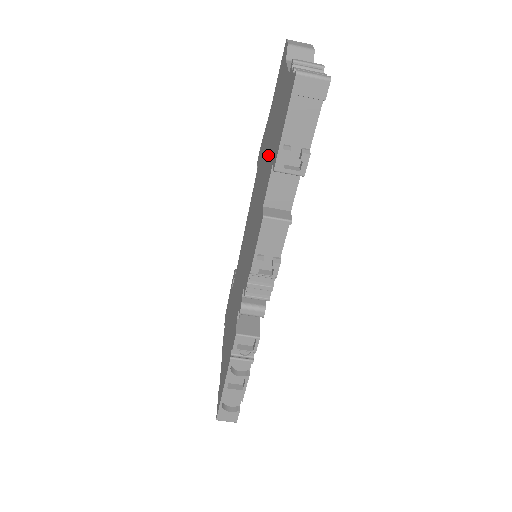
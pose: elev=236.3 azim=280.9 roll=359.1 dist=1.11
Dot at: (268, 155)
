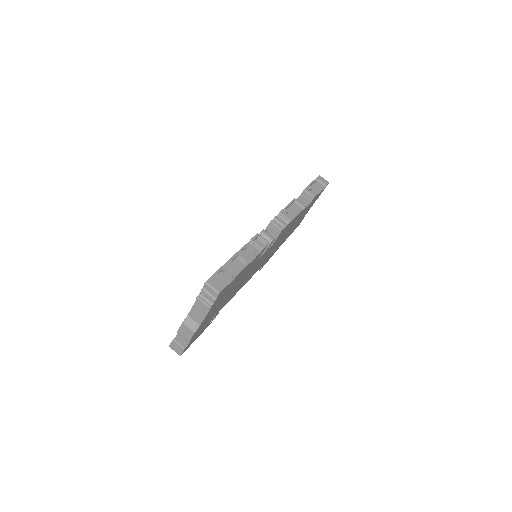
Dot at: occluded
